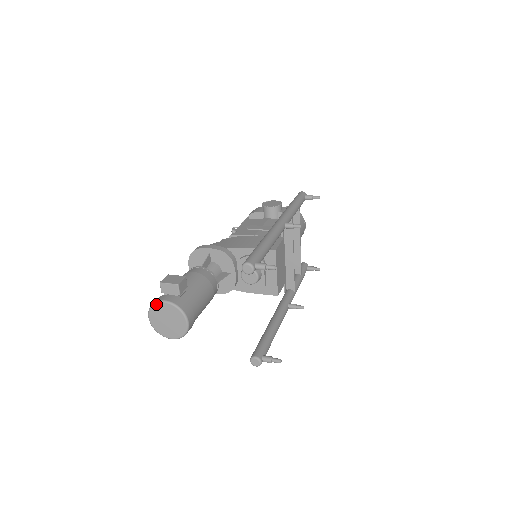
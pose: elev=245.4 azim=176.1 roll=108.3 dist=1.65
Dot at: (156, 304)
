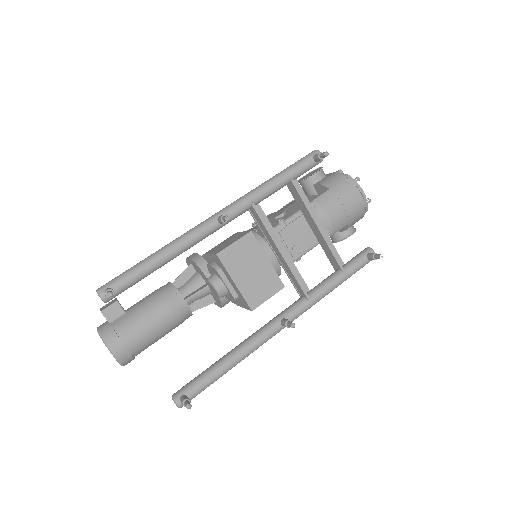
Dot at: occluded
